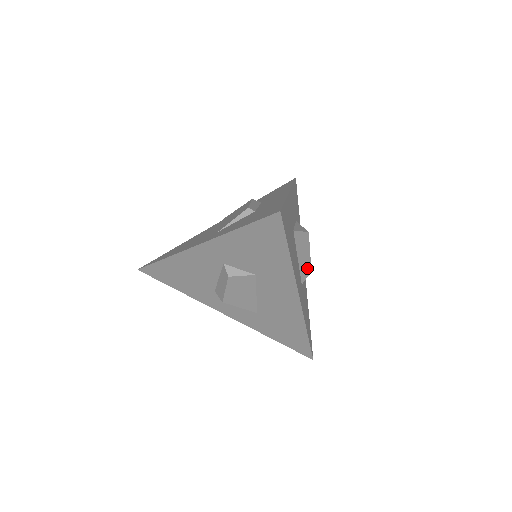
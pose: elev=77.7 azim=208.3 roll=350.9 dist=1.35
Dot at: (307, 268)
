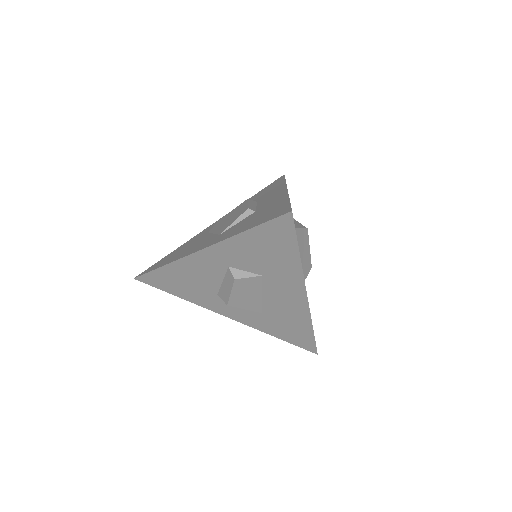
Dot at: (308, 264)
